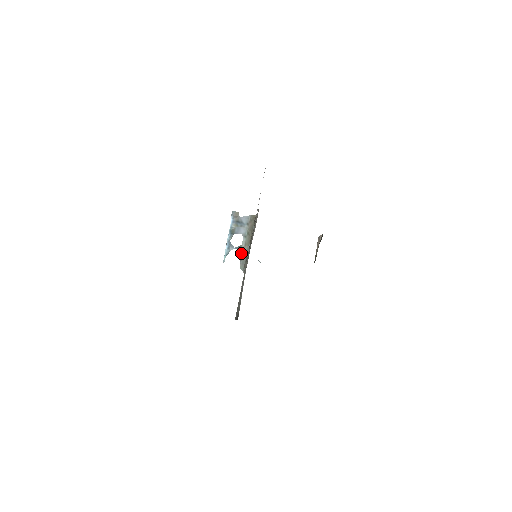
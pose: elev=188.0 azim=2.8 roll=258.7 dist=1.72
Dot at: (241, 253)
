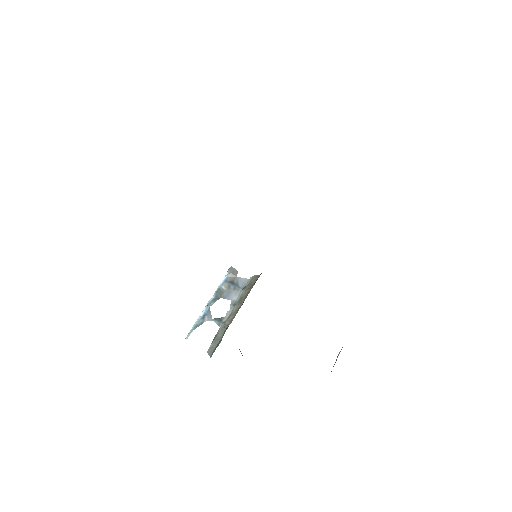
Dot at: occluded
